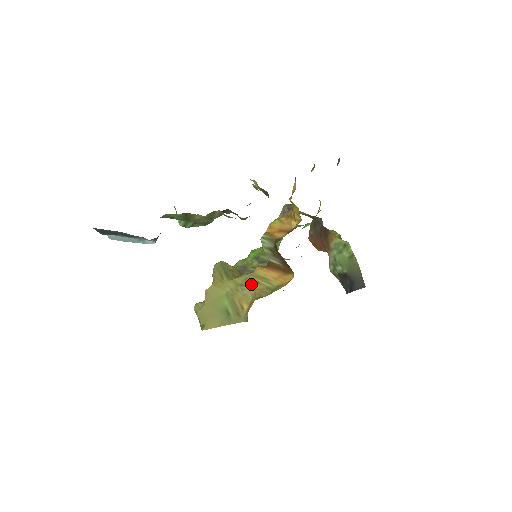
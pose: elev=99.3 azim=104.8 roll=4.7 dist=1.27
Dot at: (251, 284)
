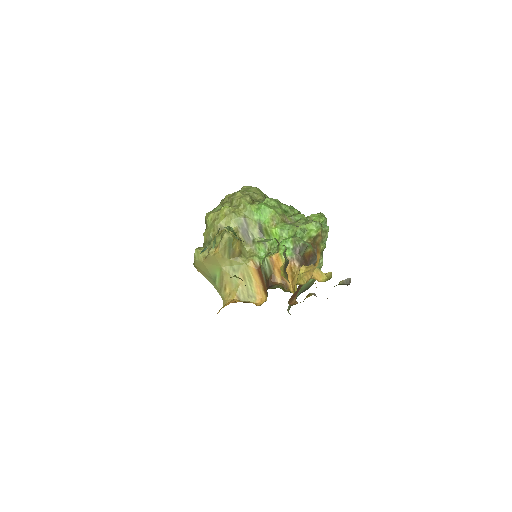
Dot at: (240, 276)
